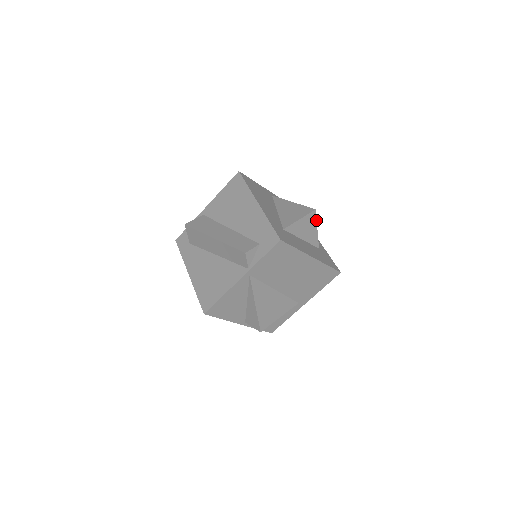
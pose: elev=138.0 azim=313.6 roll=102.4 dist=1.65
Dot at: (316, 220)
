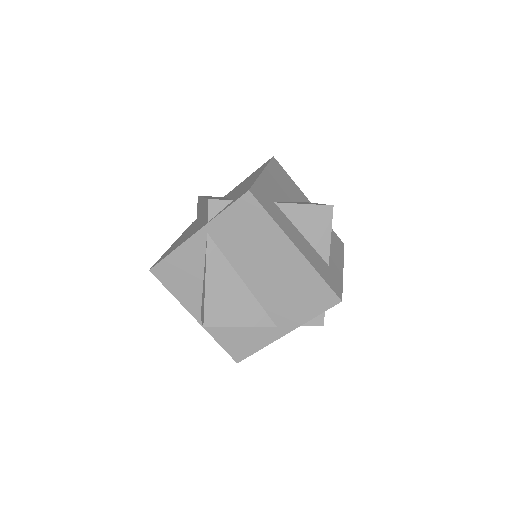
Dot at: occluded
